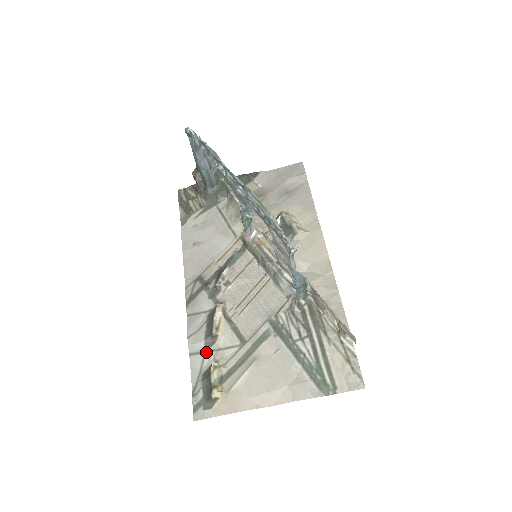
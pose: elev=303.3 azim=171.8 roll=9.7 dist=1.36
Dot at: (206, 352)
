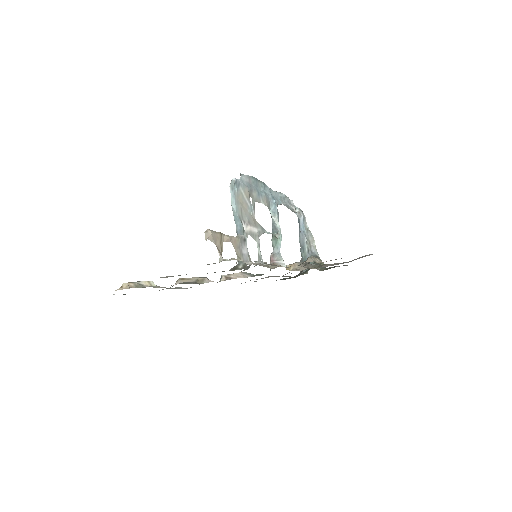
Dot at: occluded
